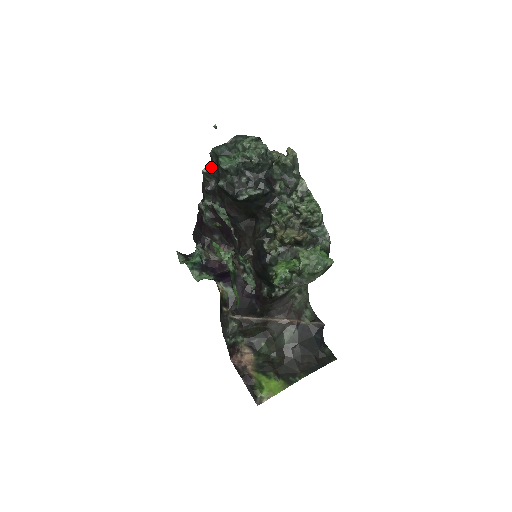
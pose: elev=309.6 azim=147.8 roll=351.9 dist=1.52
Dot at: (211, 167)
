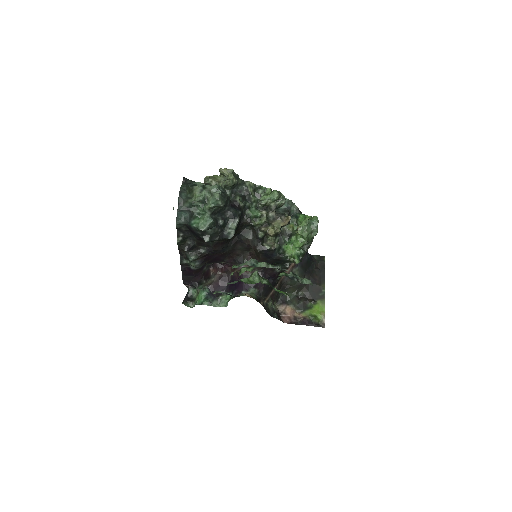
Dot at: (183, 235)
